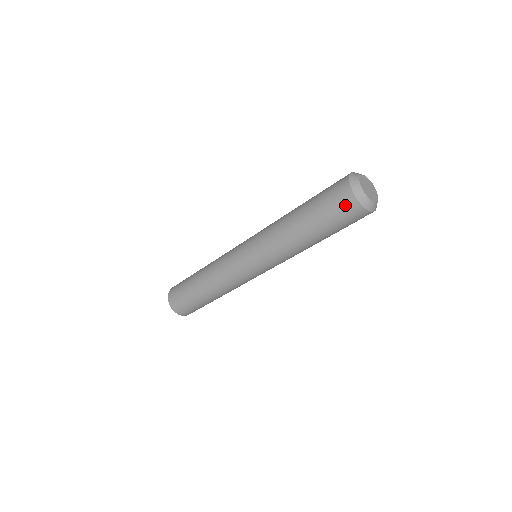
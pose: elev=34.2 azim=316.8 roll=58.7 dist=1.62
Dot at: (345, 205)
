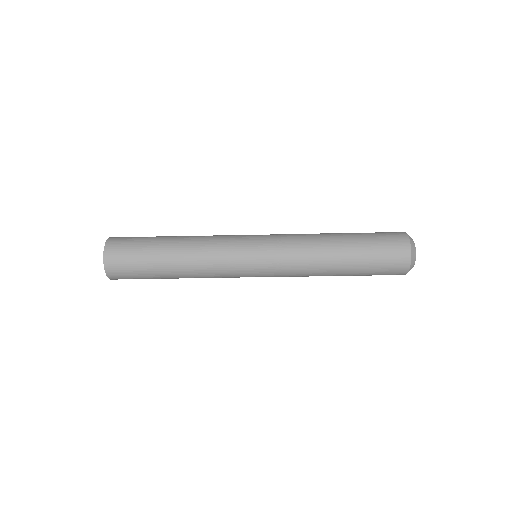
Dot at: occluded
